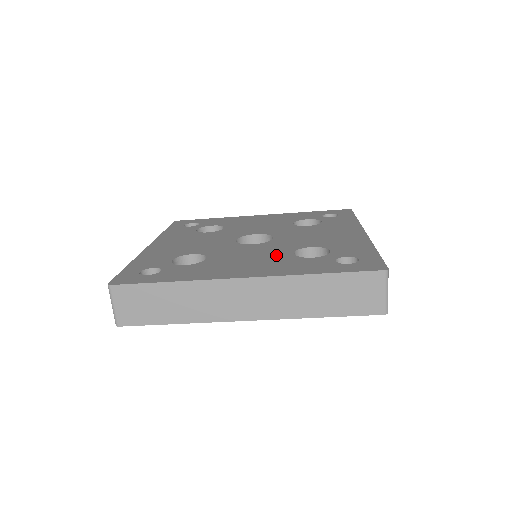
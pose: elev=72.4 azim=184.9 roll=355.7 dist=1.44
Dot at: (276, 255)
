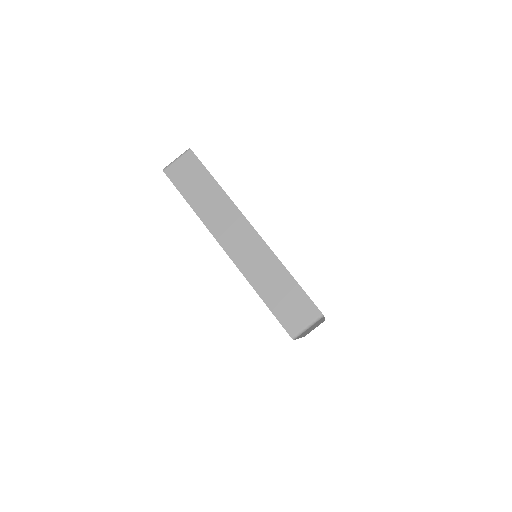
Dot at: occluded
